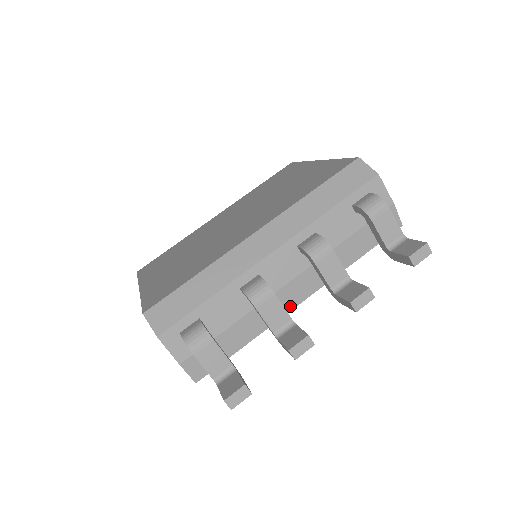
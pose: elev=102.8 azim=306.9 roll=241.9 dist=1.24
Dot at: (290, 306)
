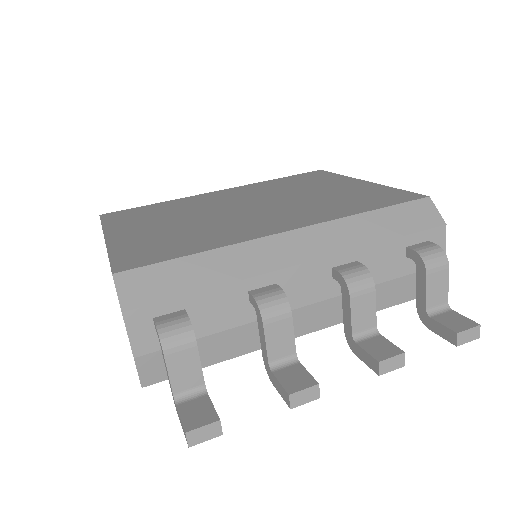
Dot at: occluded
